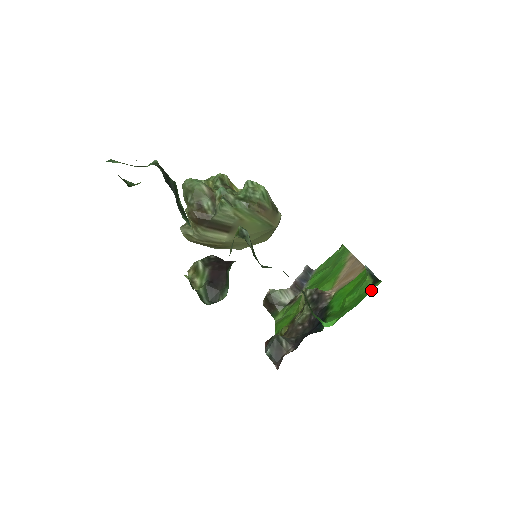
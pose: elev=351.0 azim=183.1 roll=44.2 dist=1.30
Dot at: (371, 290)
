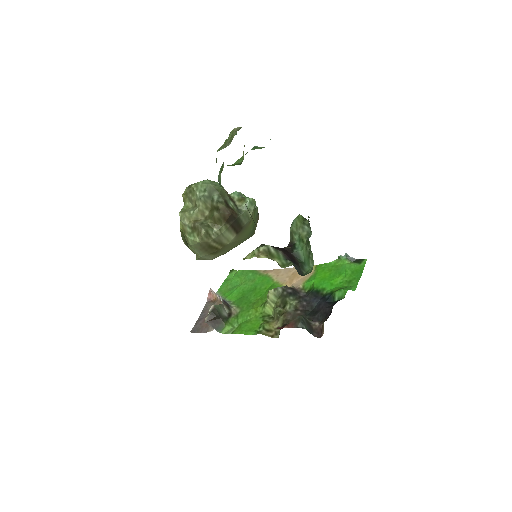
Dot at: (364, 265)
